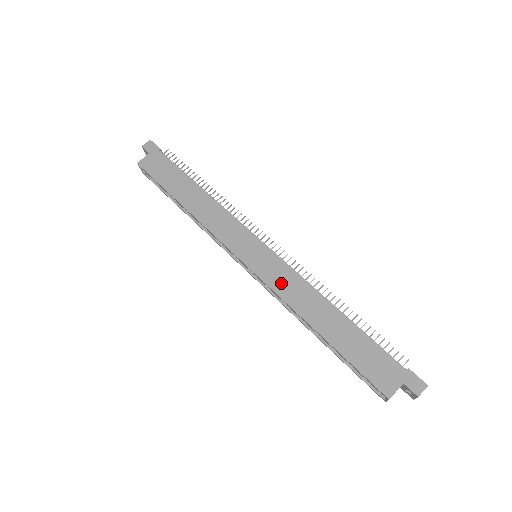
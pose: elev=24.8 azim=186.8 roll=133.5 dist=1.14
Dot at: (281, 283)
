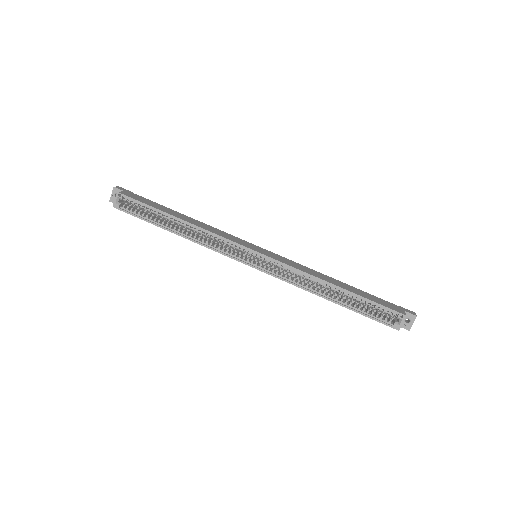
Dot at: (291, 264)
